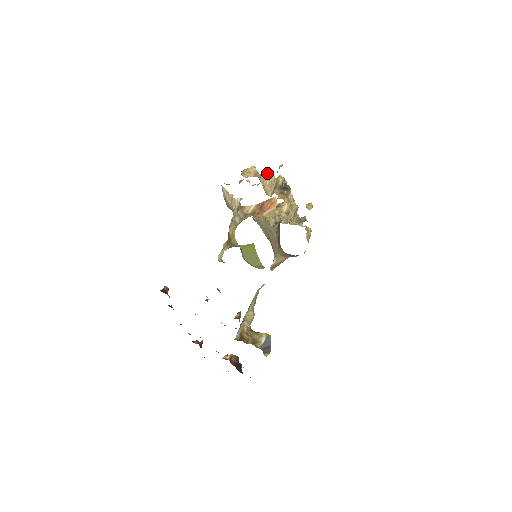
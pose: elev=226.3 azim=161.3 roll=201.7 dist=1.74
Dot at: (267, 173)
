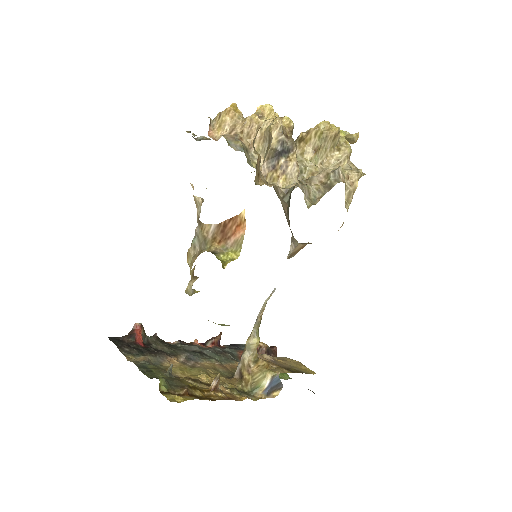
Dot at: occluded
